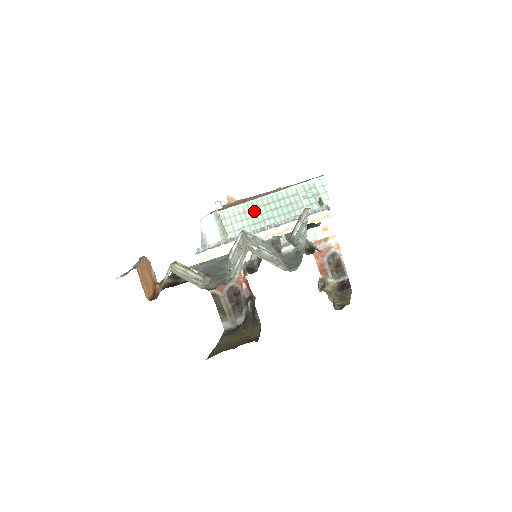
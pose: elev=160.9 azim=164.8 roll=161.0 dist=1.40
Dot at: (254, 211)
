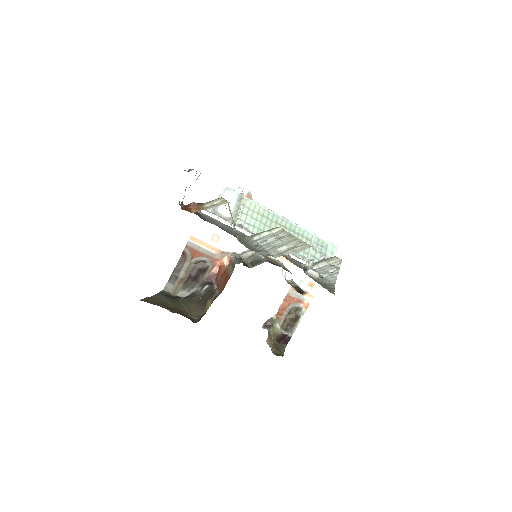
Dot at: (271, 222)
